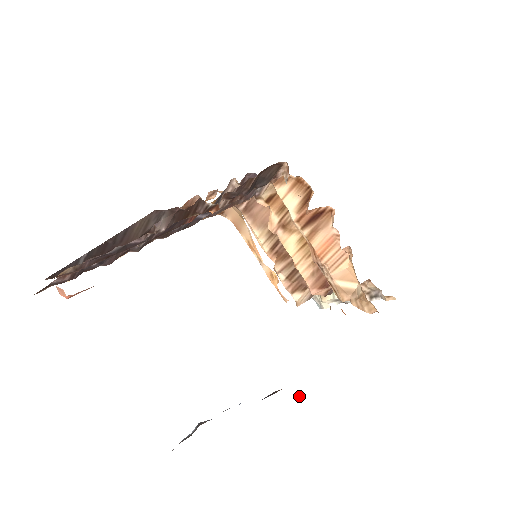
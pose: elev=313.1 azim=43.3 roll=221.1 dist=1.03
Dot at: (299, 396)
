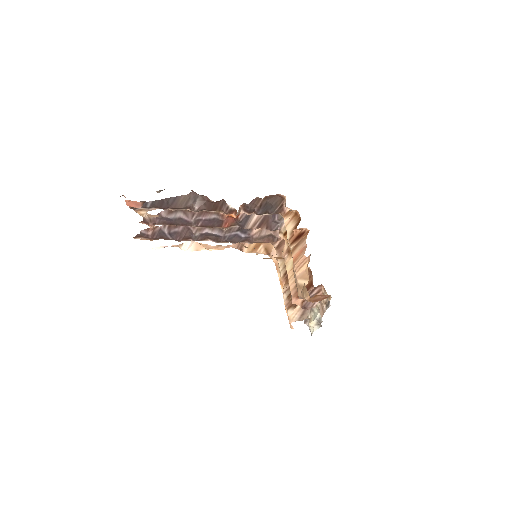
Dot at: occluded
